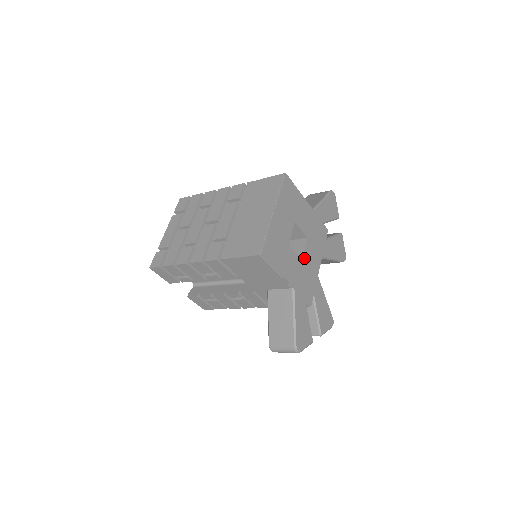
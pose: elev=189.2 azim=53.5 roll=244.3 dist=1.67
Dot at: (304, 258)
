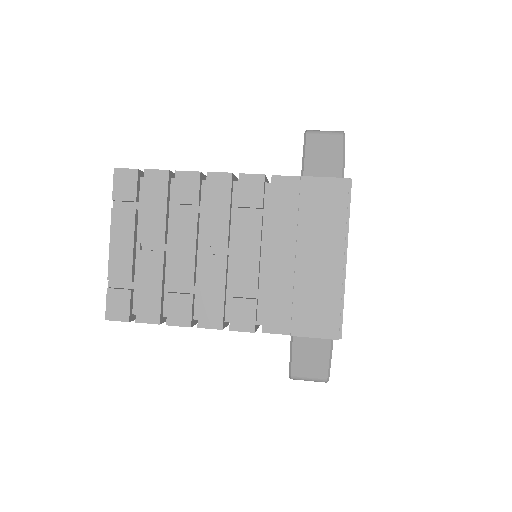
Dot at: occluded
